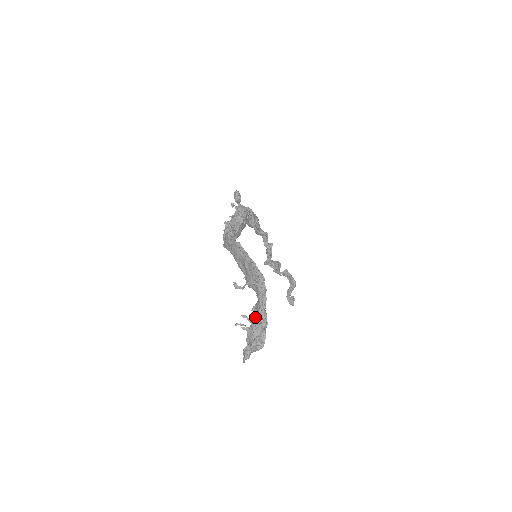
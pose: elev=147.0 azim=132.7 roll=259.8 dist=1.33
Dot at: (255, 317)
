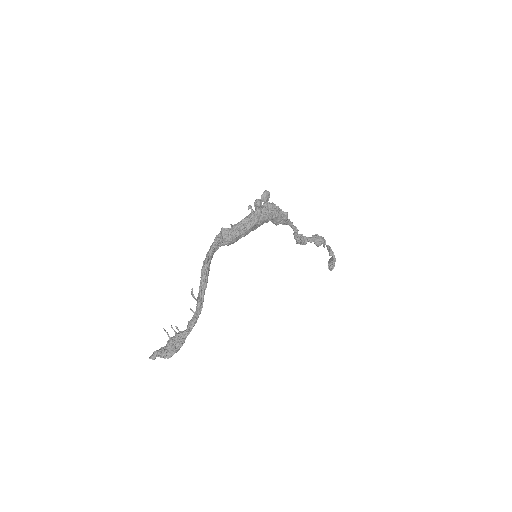
Dot at: (177, 334)
